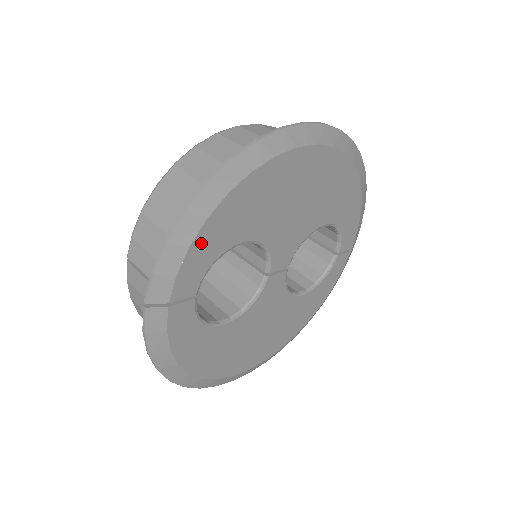
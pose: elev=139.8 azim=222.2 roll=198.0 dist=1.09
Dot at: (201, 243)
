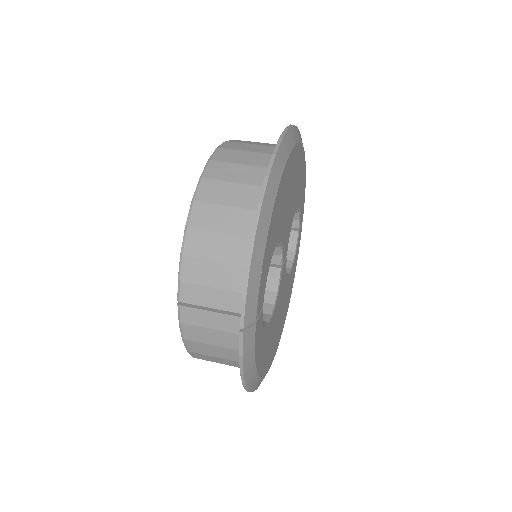
Dot at: (265, 257)
